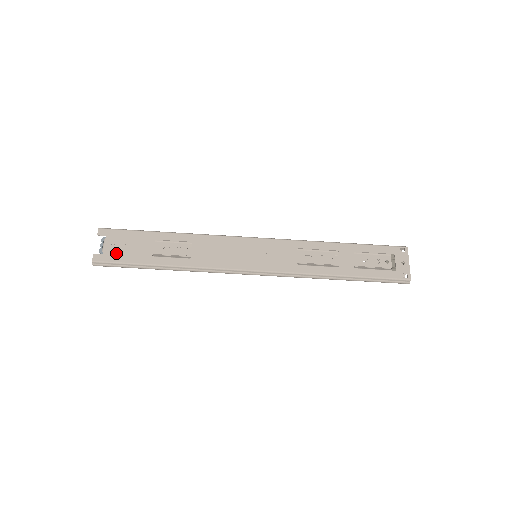
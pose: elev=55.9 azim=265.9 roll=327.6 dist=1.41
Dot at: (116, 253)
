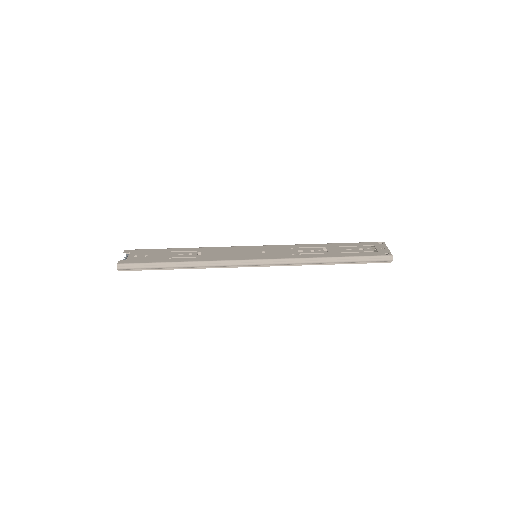
Dot at: (138, 259)
